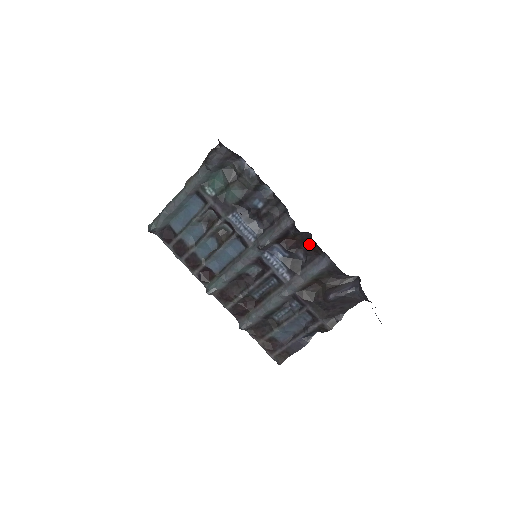
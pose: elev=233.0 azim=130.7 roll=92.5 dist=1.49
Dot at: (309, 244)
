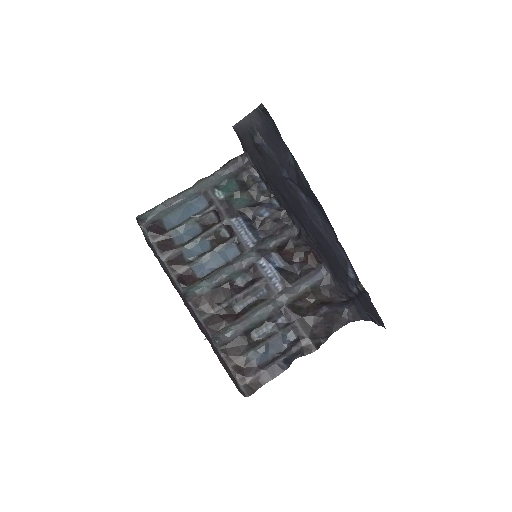
Dot at: (307, 257)
